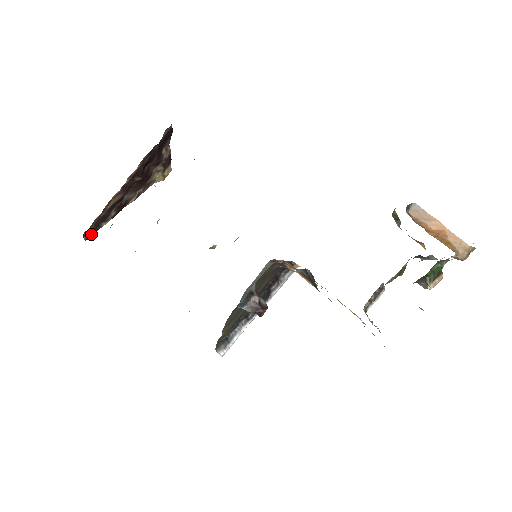
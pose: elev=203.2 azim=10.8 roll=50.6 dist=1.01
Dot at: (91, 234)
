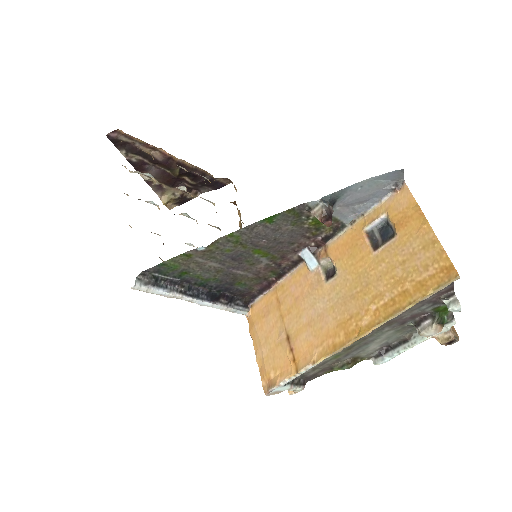
Dot at: (114, 140)
